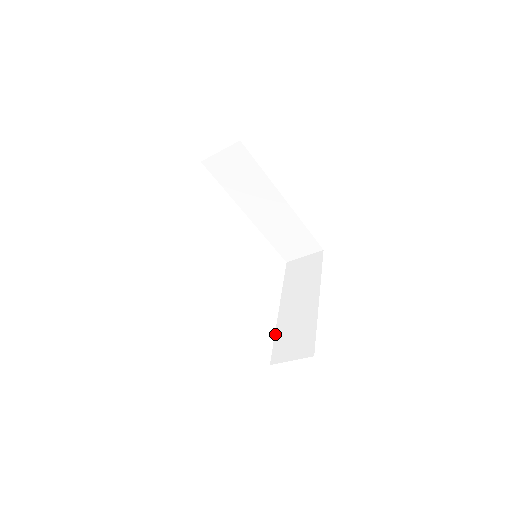
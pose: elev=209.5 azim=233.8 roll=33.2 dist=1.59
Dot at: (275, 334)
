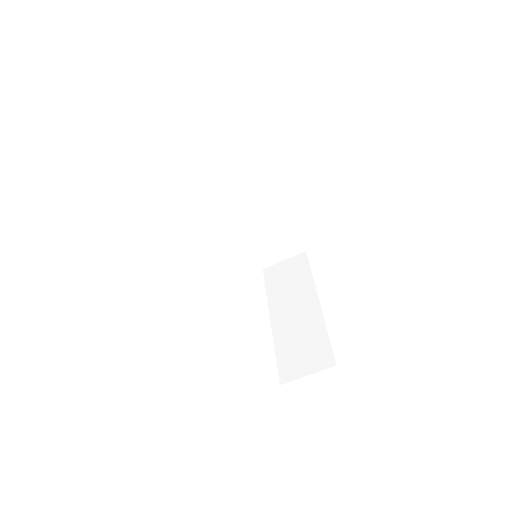
Dot at: (275, 349)
